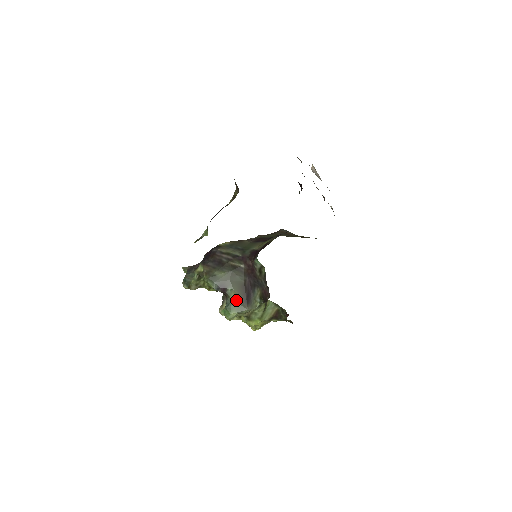
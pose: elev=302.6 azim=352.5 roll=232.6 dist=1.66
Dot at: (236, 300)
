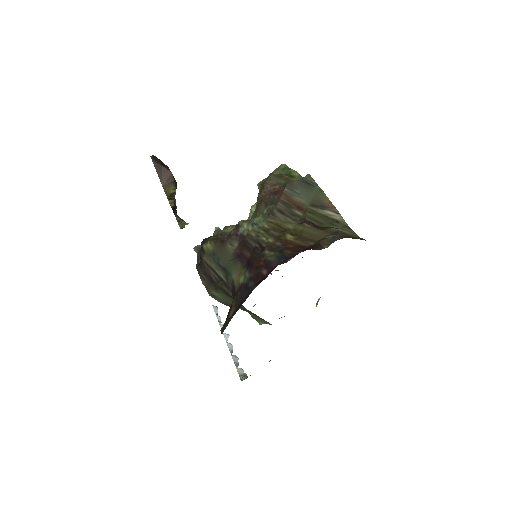
Dot at: (254, 315)
